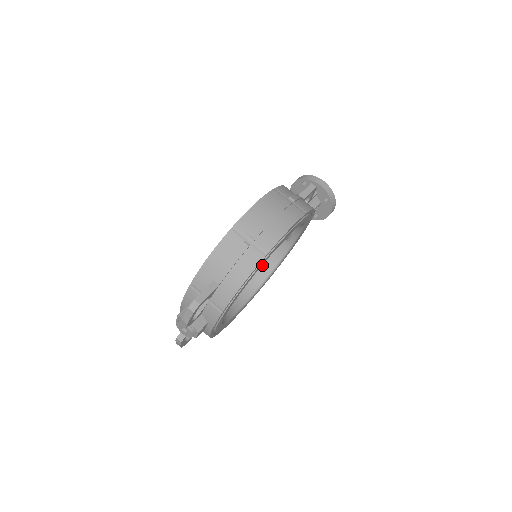
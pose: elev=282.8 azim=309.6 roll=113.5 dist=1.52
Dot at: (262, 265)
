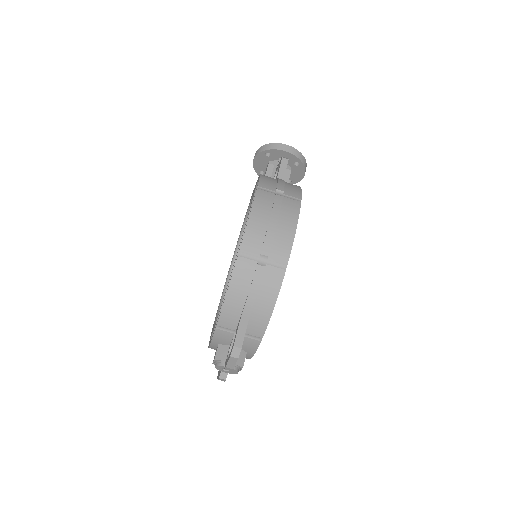
Dot at: occluded
